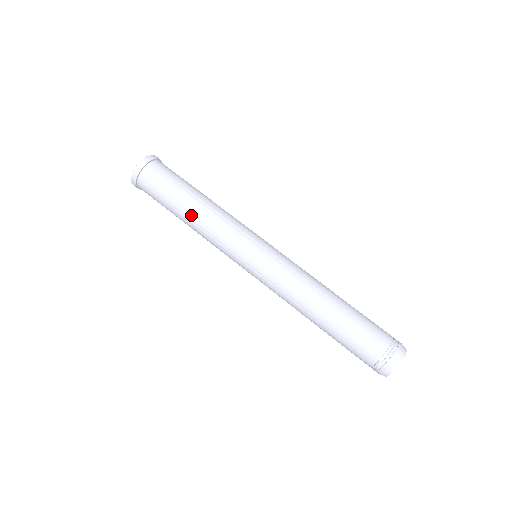
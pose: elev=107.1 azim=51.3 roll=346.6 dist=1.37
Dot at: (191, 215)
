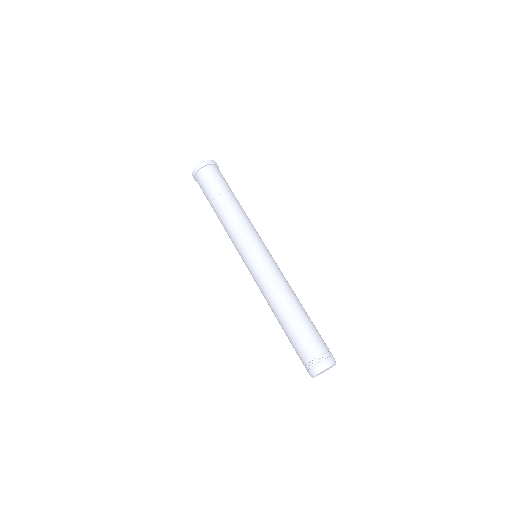
Dot at: (218, 217)
